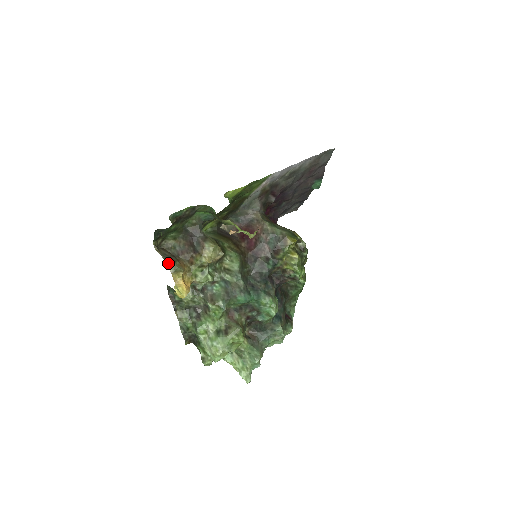
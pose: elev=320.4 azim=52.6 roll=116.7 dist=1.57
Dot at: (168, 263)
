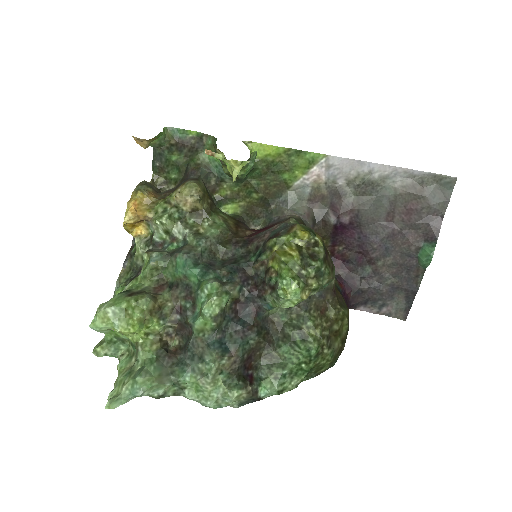
Dot at: (140, 183)
